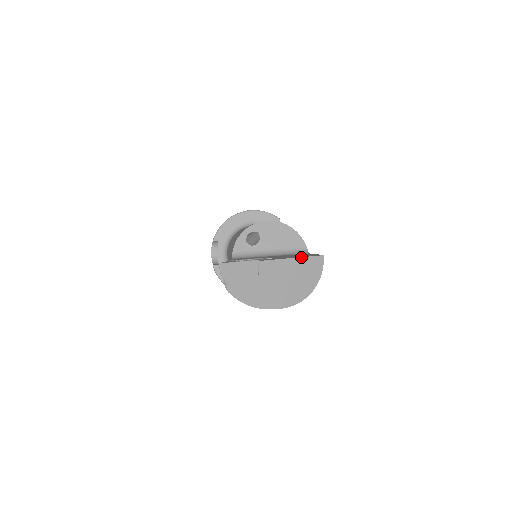
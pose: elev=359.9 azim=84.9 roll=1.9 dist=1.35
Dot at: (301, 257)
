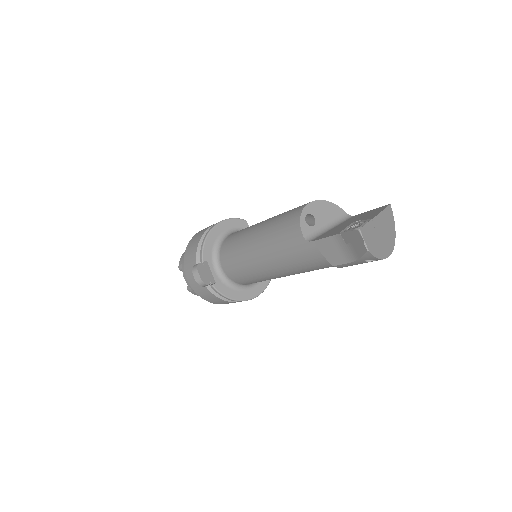
Dot at: (384, 209)
